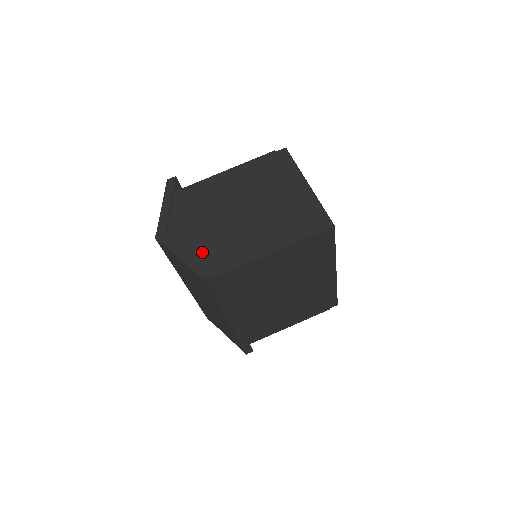
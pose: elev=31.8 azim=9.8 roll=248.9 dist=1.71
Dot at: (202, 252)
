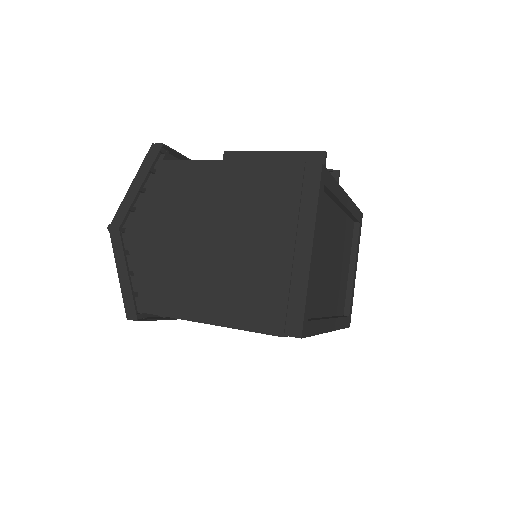
Dot at: (150, 272)
